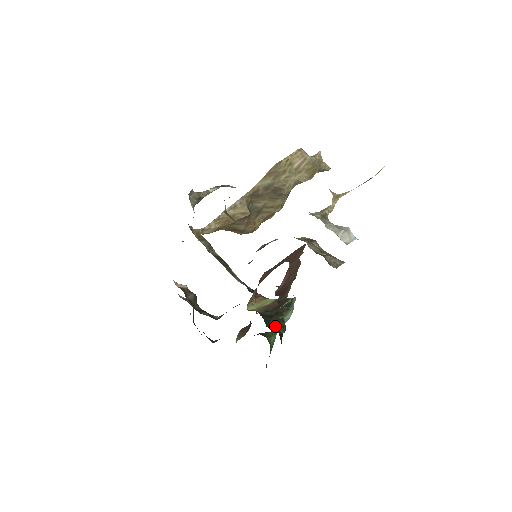
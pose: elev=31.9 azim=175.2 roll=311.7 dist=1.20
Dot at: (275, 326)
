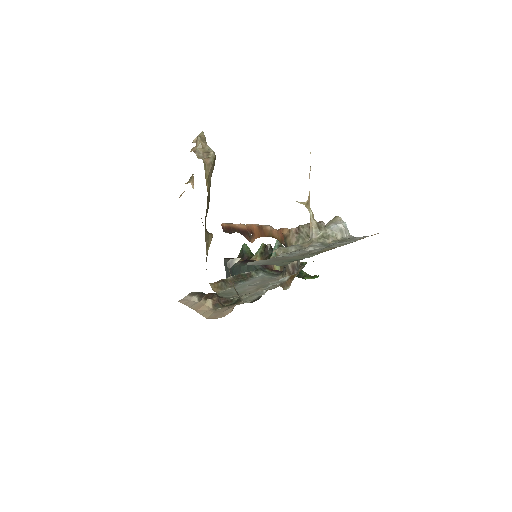
Dot at: occluded
